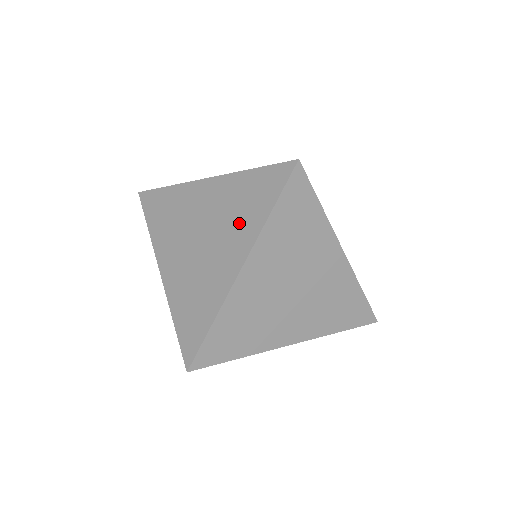
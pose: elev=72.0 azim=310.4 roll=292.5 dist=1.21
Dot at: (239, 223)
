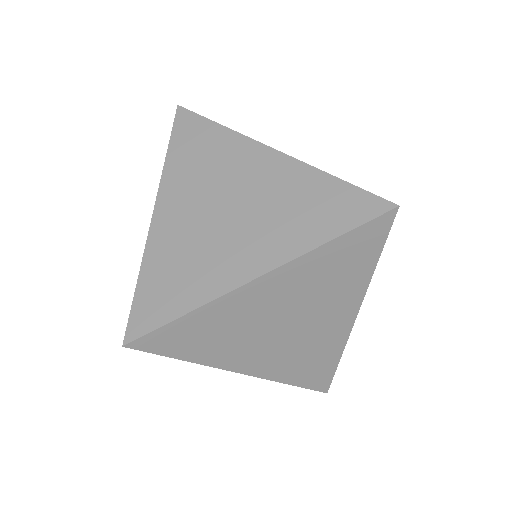
Dot at: (287, 225)
